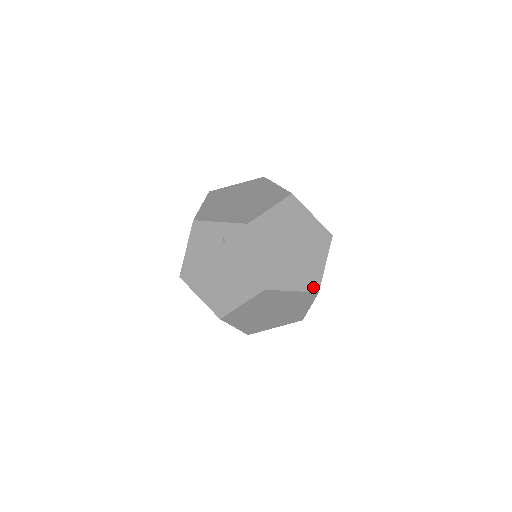
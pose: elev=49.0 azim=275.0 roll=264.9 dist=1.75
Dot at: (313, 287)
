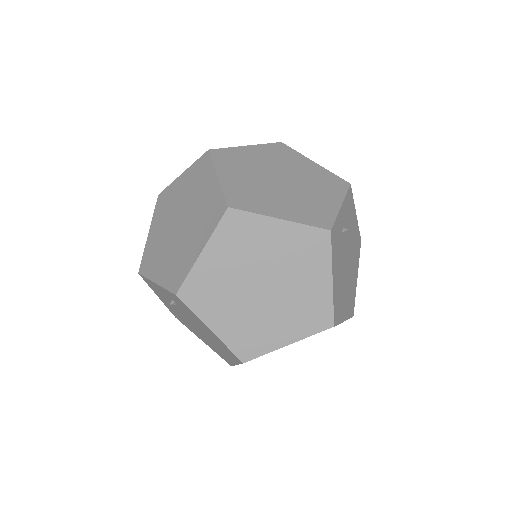
Dot at: (321, 324)
